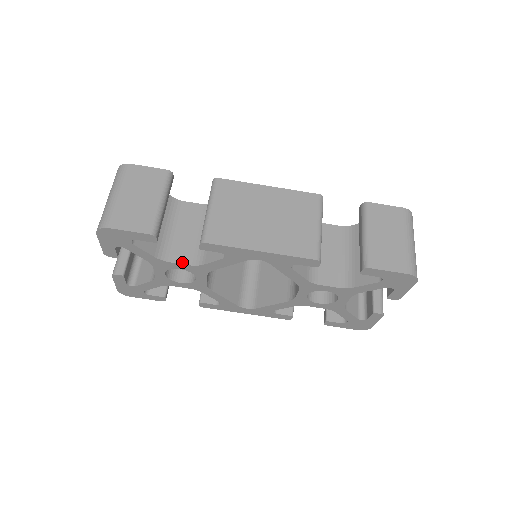
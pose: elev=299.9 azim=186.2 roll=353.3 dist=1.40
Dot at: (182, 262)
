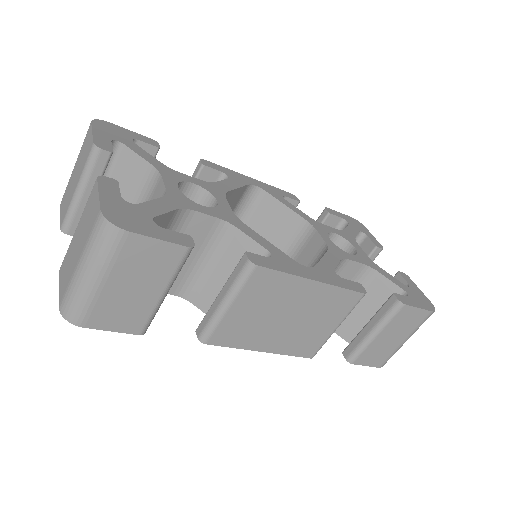
Dot at: occluded
